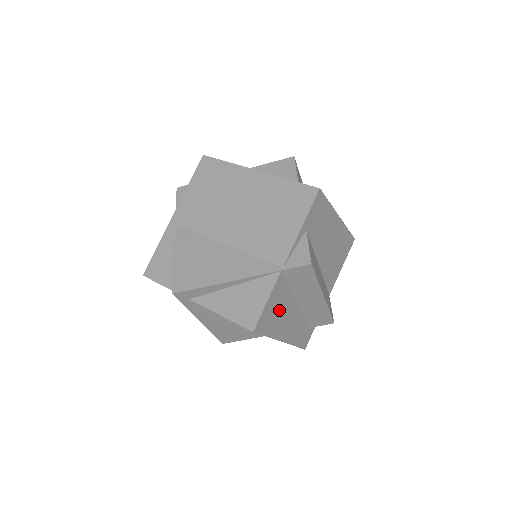
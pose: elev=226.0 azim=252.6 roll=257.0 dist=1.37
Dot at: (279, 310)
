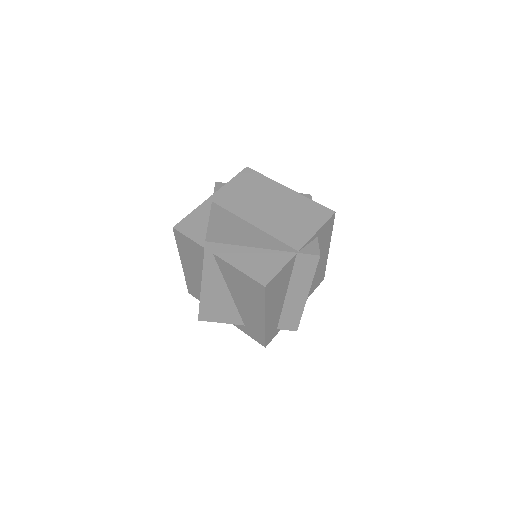
Dot at: (279, 287)
